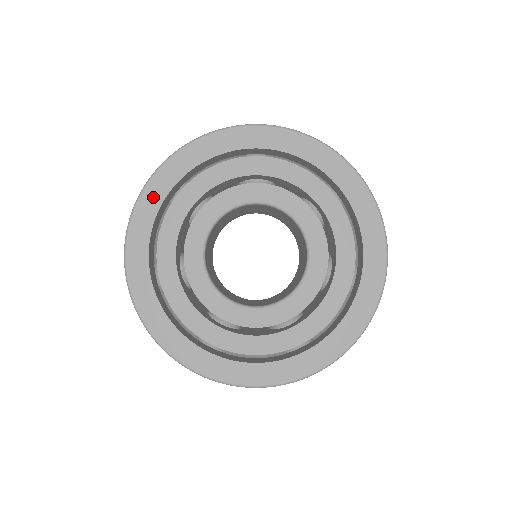
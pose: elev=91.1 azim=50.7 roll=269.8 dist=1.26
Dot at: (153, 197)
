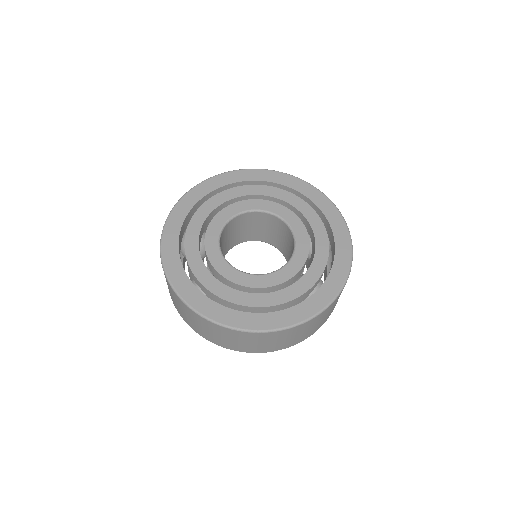
Dot at: (171, 237)
